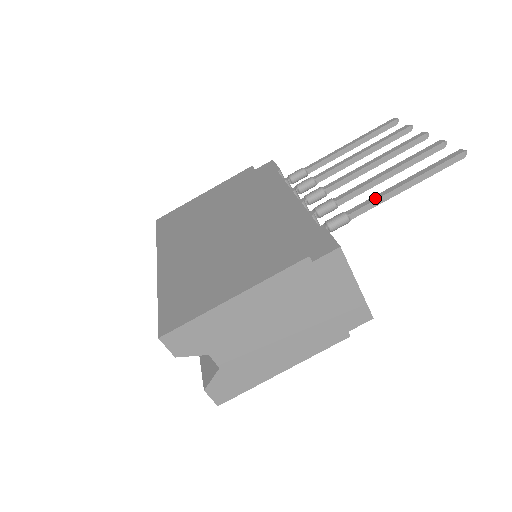
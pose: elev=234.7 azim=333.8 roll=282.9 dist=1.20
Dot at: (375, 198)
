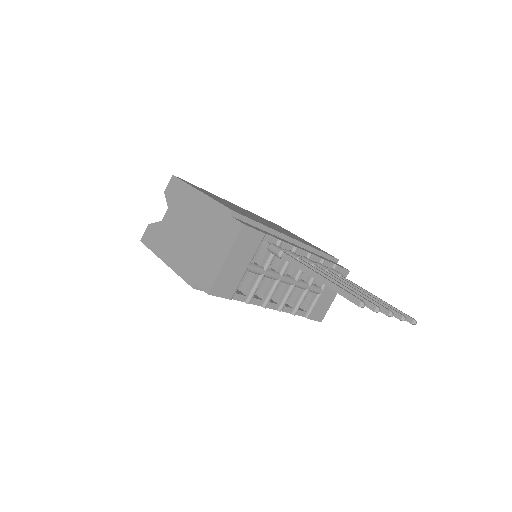
Dot at: (301, 262)
